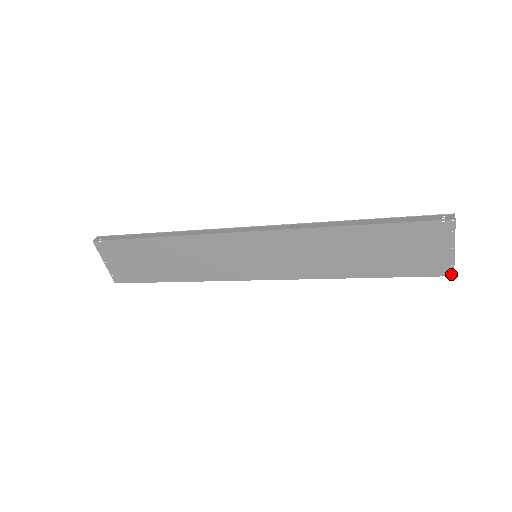
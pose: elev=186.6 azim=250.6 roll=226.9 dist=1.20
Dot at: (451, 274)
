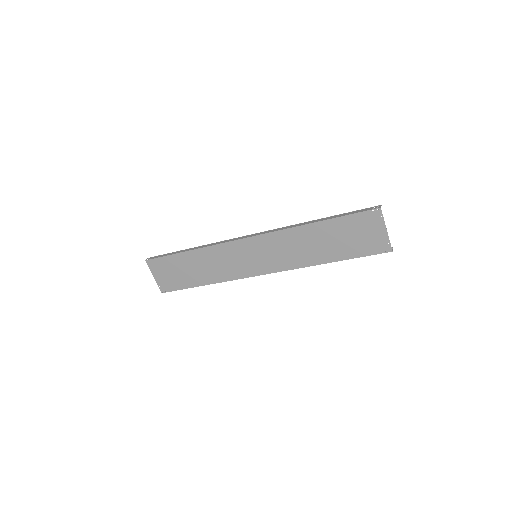
Dot at: (390, 250)
